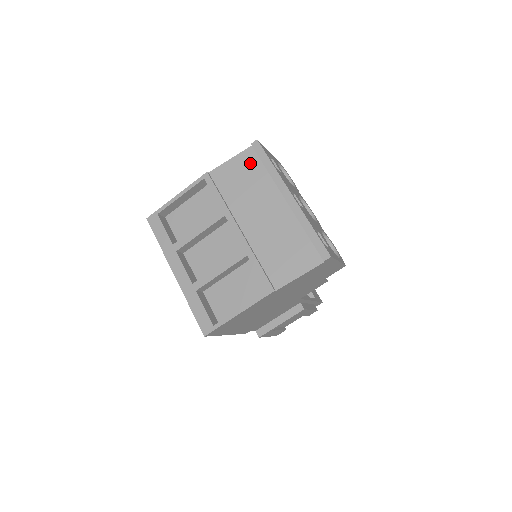
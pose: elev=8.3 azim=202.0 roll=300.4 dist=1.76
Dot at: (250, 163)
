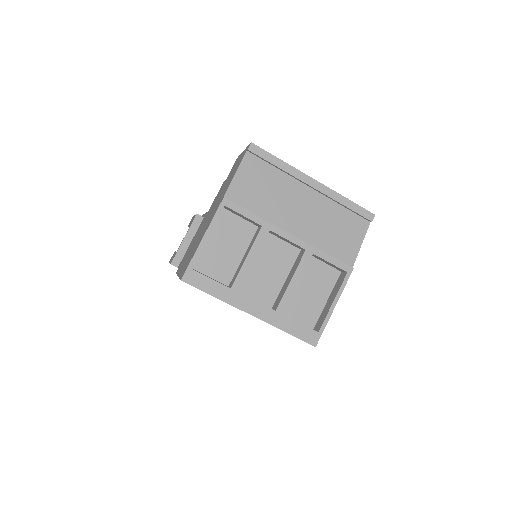
Dot at: (257, 169)
